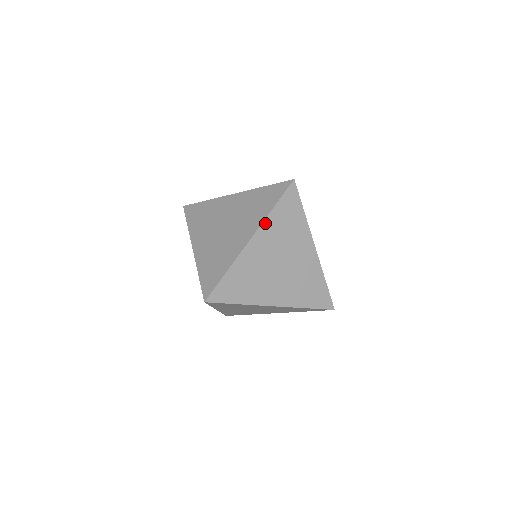
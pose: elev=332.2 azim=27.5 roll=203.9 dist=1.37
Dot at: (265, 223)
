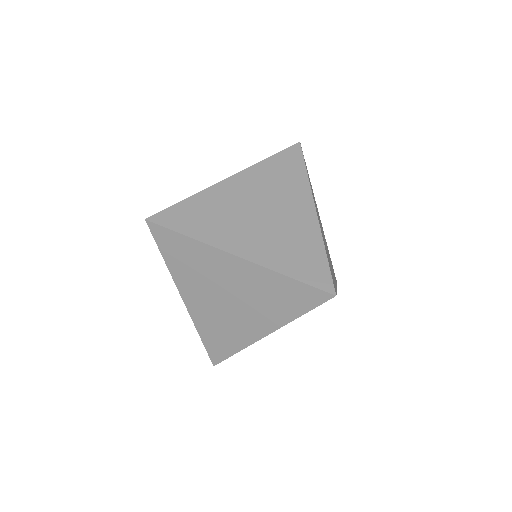
Dot at: (311, 190)
